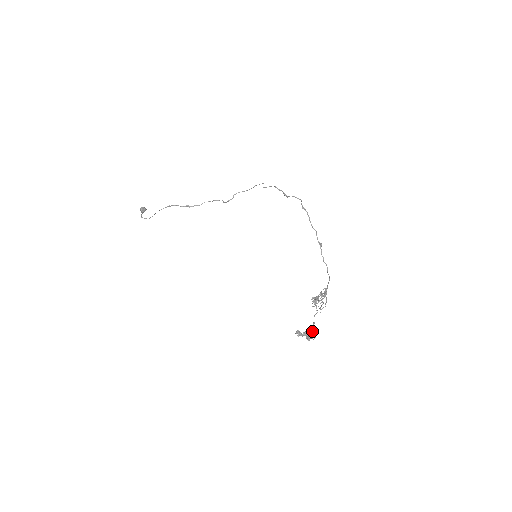
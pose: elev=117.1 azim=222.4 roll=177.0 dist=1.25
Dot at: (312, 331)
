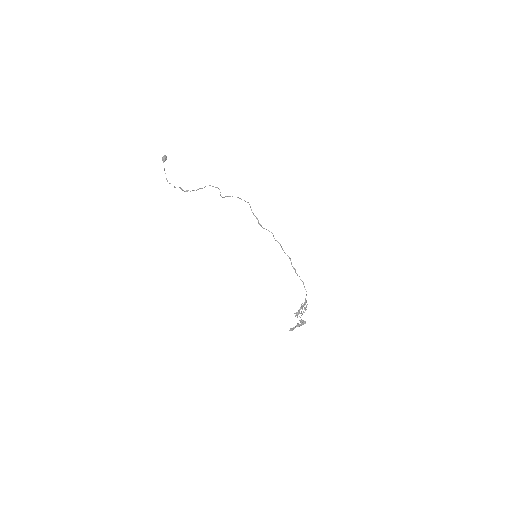
Dot at: (302, 321)
